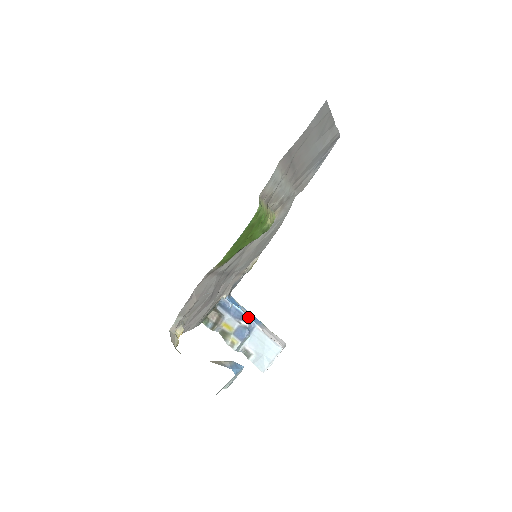
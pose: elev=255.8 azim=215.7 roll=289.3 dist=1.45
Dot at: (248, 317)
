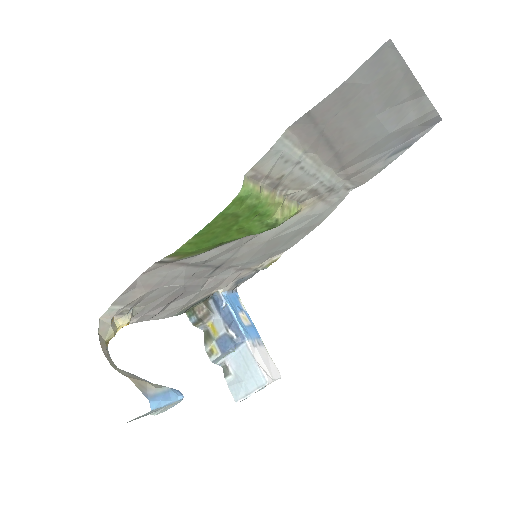
Dot at: (240, 327)
